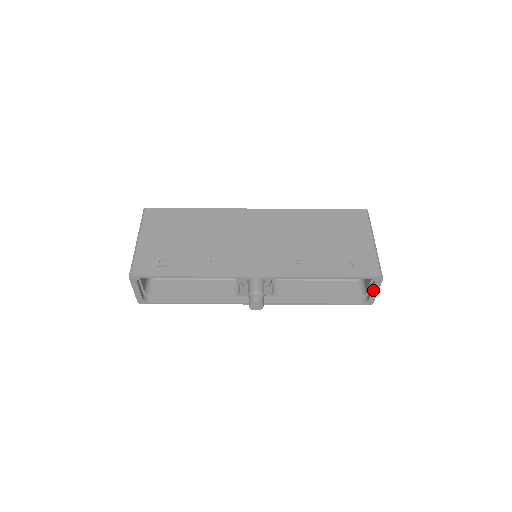
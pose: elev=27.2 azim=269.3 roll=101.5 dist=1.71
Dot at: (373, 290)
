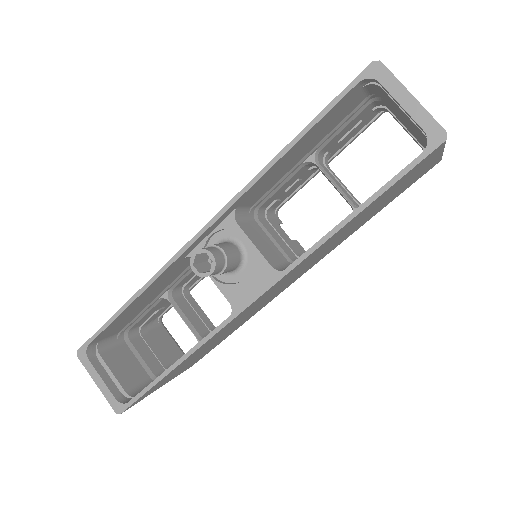
Dot at: (399, 101)
